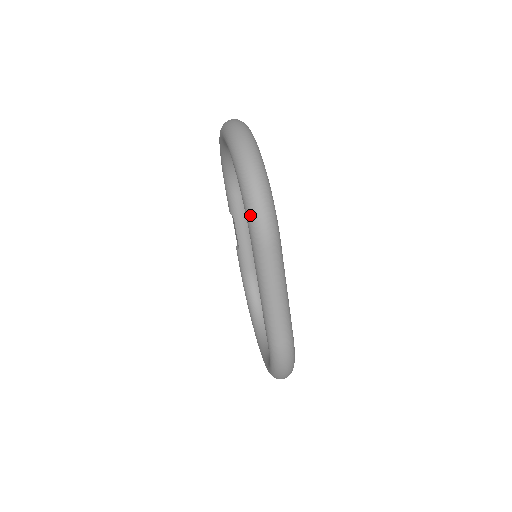
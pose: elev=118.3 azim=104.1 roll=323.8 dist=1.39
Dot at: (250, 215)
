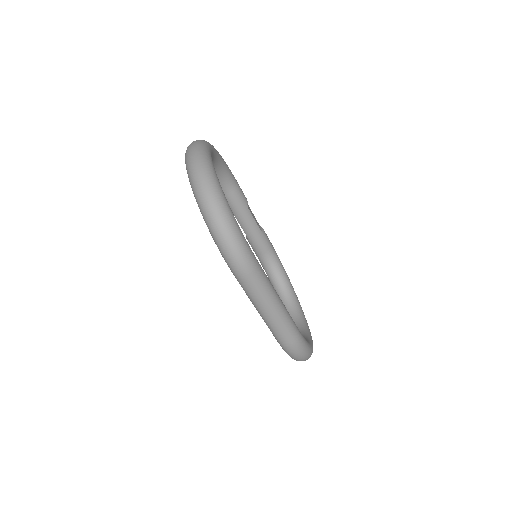
Dot at: (221, 251)
